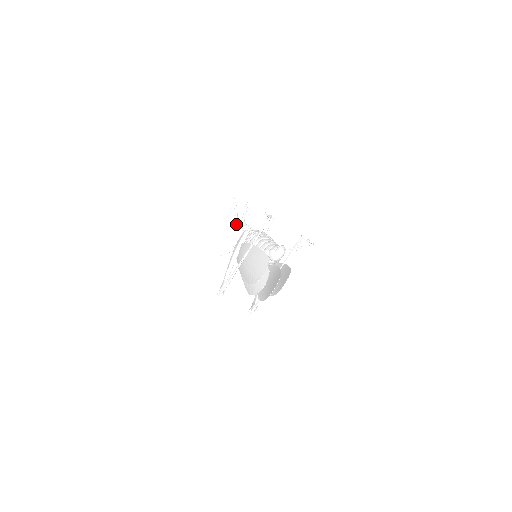
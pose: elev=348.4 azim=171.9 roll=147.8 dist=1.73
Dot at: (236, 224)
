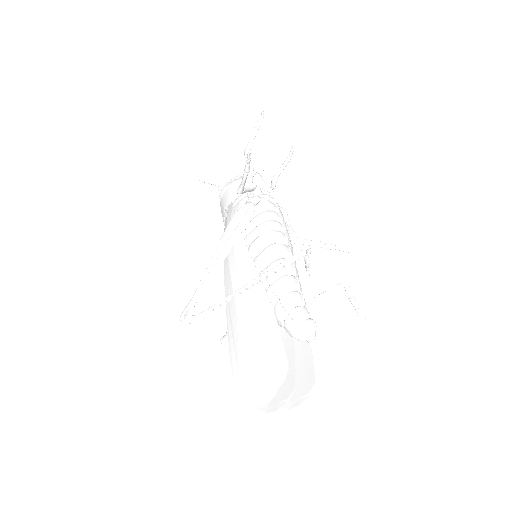
Dot at: (239, 190)
